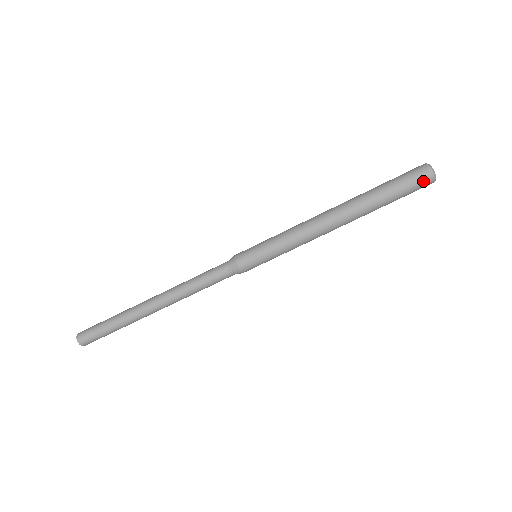
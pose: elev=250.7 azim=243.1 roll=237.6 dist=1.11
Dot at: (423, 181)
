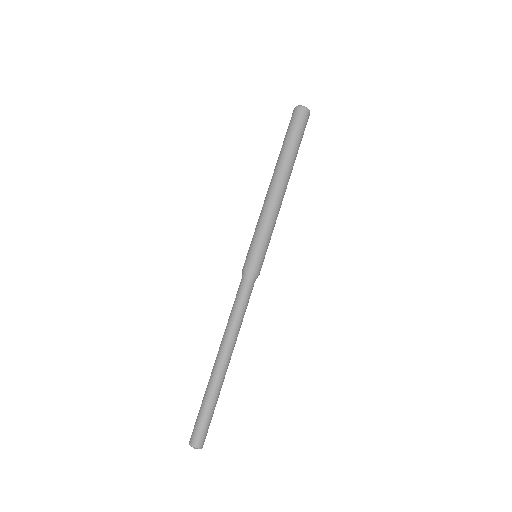
Dot at: (301, 115)
